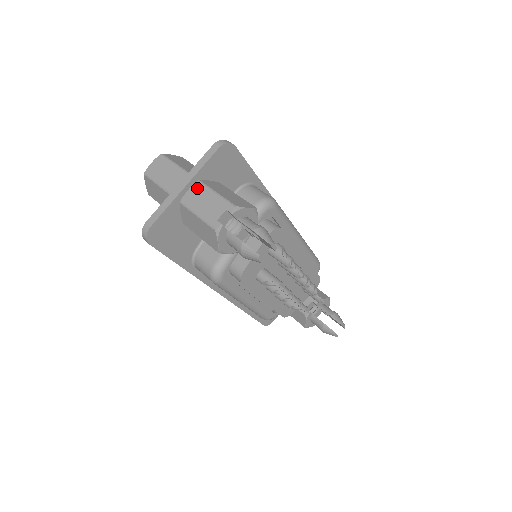
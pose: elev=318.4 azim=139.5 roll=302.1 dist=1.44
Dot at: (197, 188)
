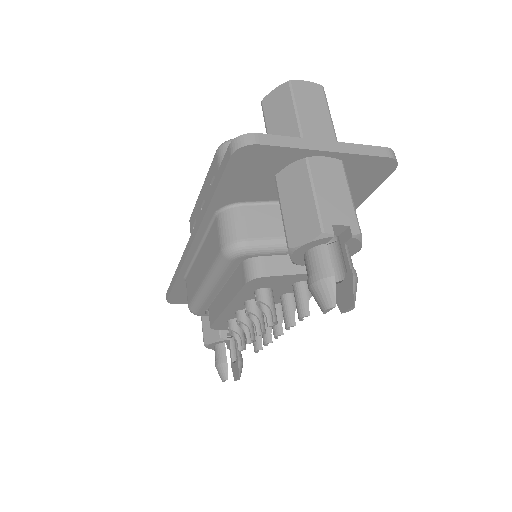
Dot at: (336, 166)
